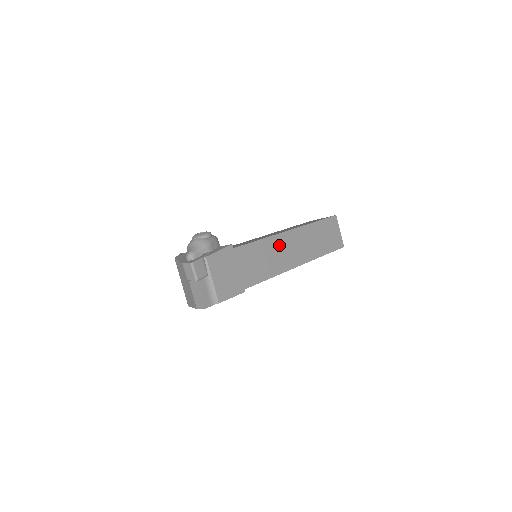
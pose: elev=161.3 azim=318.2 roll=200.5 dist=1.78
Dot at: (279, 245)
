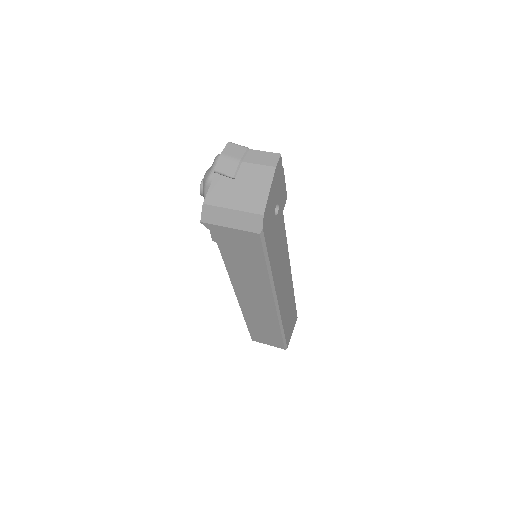
Dot at: occluded
